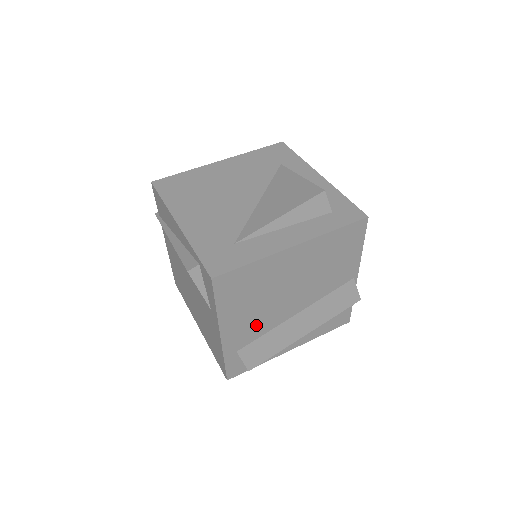
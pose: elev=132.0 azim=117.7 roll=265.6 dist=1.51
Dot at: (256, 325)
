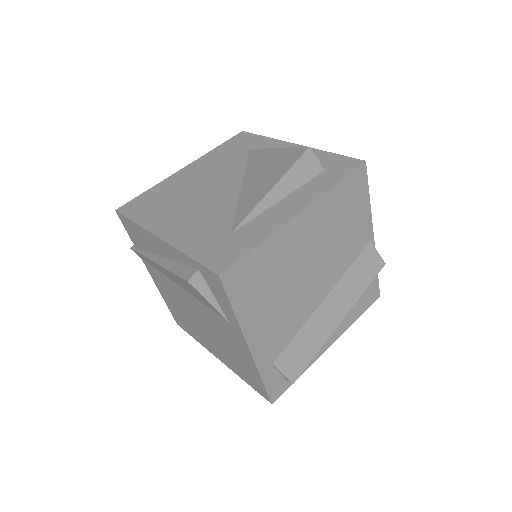
Dot at: (284, 325)
